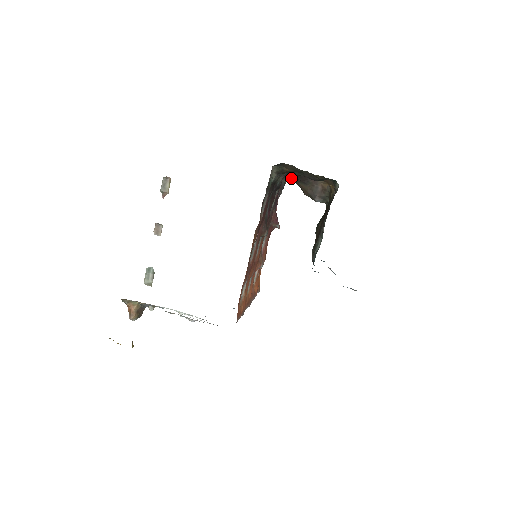
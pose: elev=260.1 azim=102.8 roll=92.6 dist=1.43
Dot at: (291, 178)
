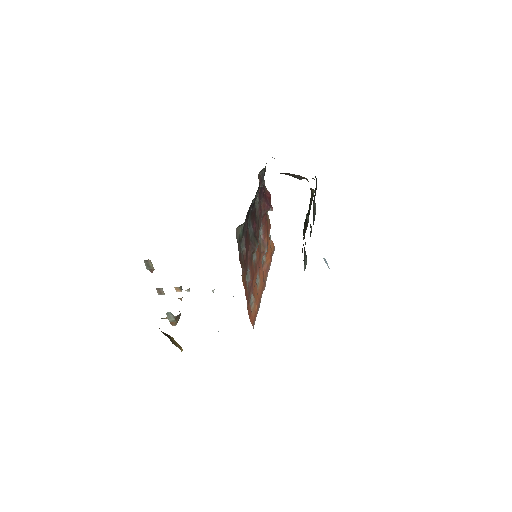
Dot at: occluded
